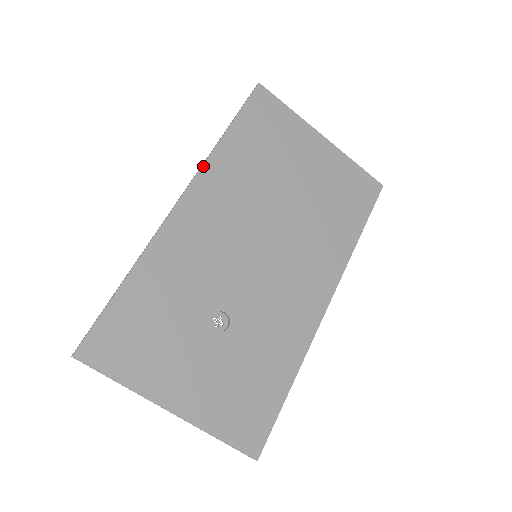
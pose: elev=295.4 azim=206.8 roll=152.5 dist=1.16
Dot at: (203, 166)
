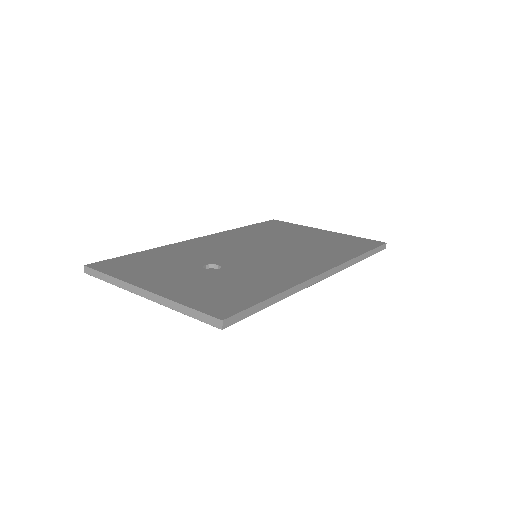
Dot at: (222, 232)
